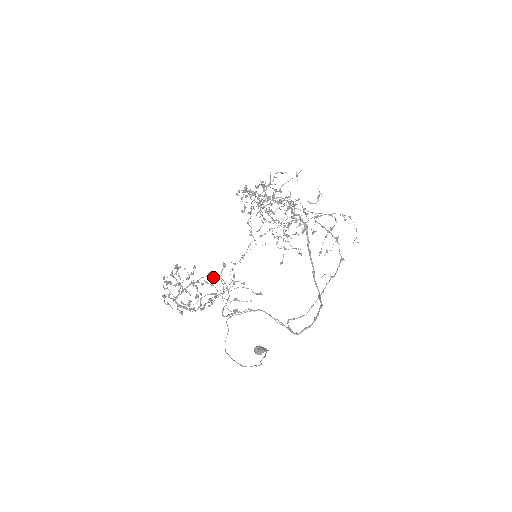
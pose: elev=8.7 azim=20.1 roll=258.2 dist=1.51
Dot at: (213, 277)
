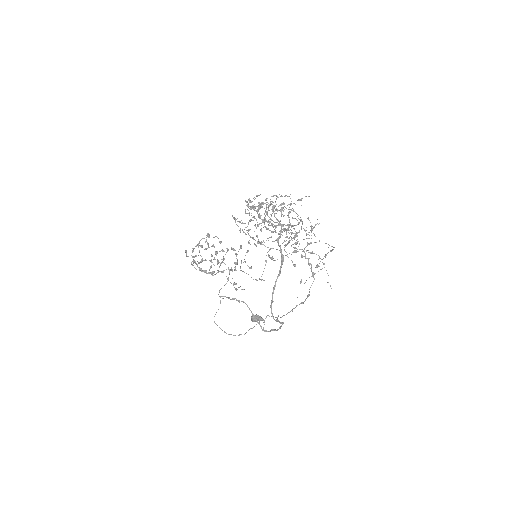
Dot at: occluded
